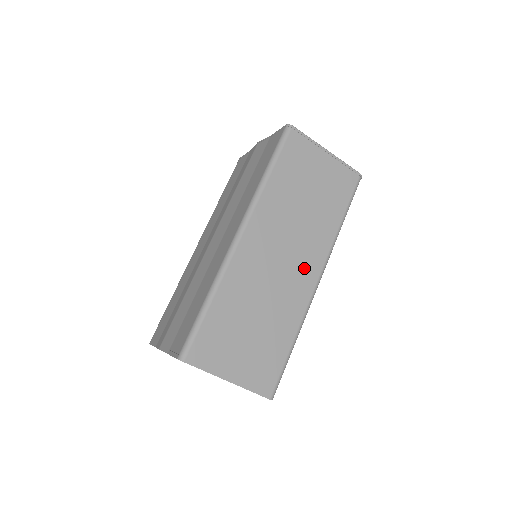
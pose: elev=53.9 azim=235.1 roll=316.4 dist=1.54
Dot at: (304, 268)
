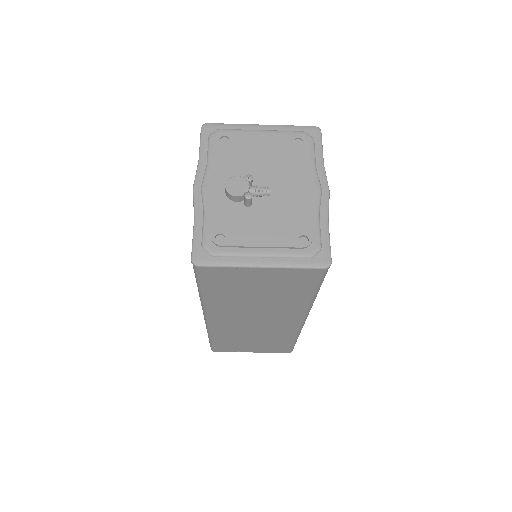
Dot at: (283, 320)
